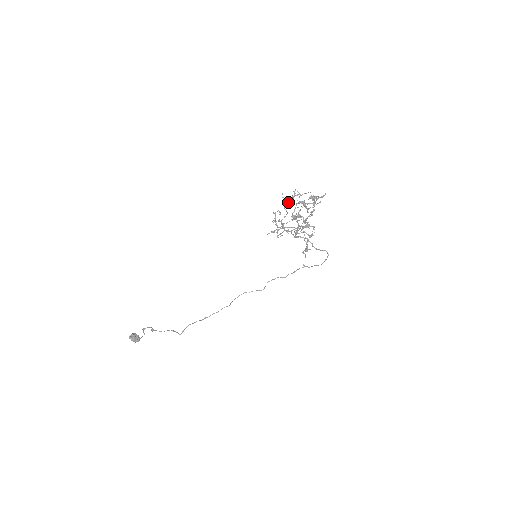
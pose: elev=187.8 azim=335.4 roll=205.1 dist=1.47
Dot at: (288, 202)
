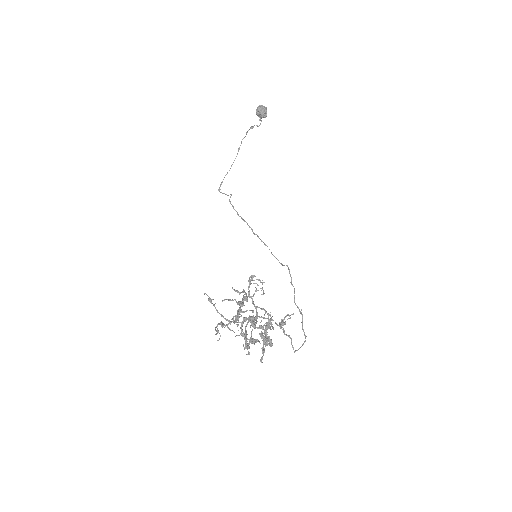
Dot at: (239, 305)
